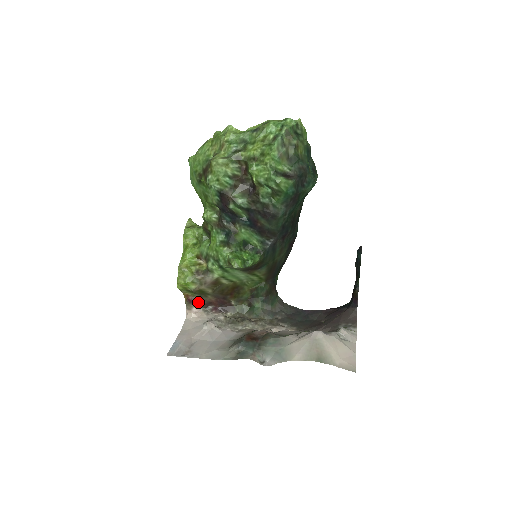
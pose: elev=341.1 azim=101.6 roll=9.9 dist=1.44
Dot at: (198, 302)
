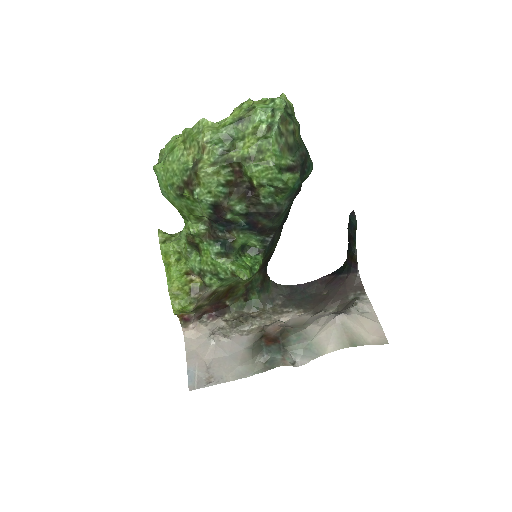
Dot at: (194, 317)
